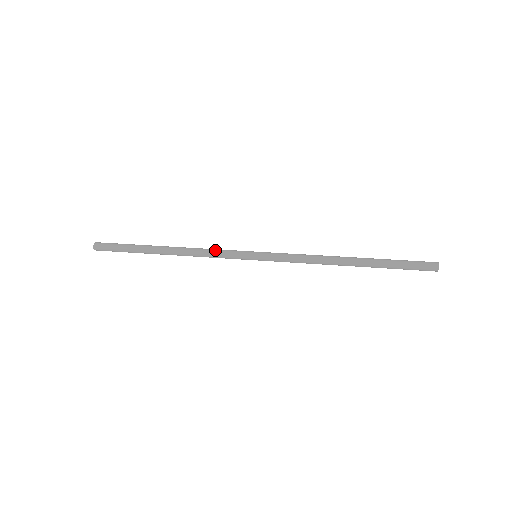
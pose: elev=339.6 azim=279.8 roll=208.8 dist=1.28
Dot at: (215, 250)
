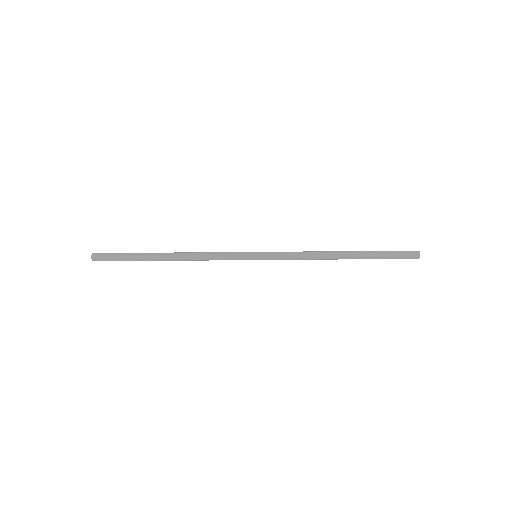
Dot at: (216, 257)
